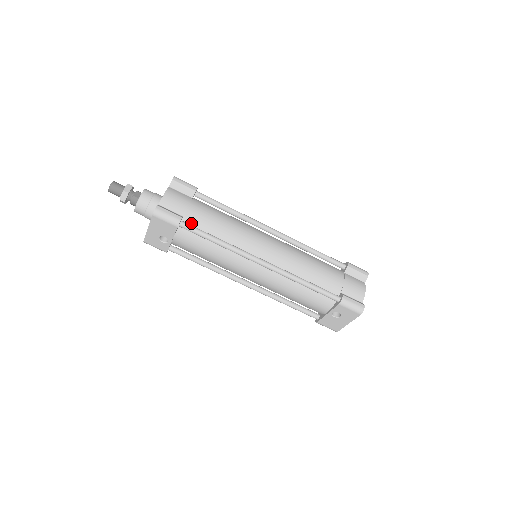
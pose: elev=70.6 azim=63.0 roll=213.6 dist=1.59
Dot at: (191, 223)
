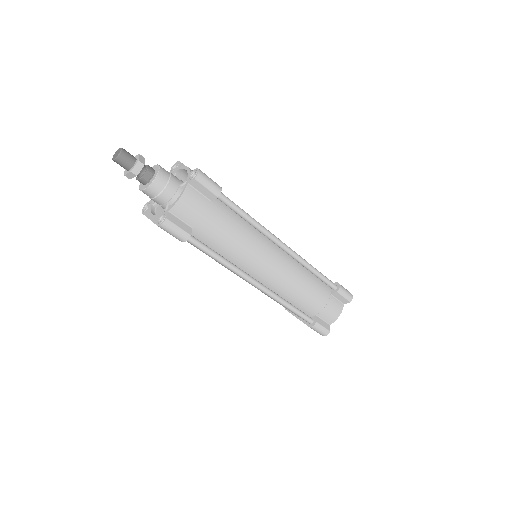
Dot at: (199, 235)
